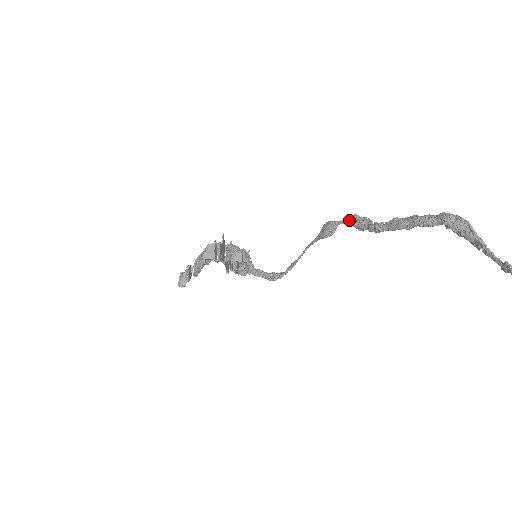
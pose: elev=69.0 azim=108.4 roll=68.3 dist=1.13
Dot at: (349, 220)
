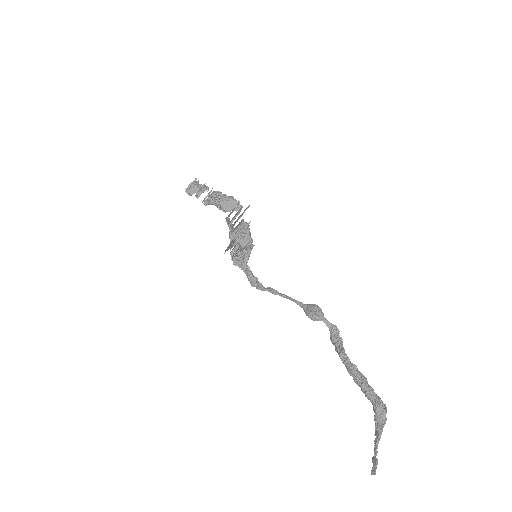
Dot at: (332, 327)
